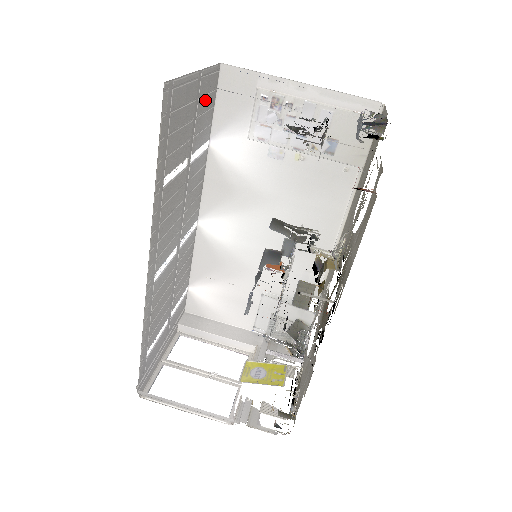
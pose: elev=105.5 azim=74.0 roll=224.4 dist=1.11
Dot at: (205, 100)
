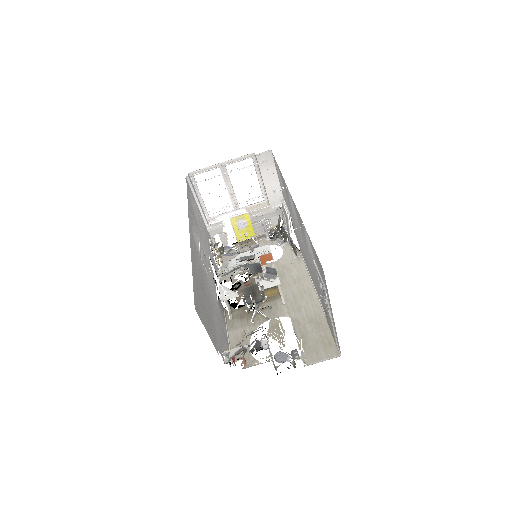
Dot at: occluded
